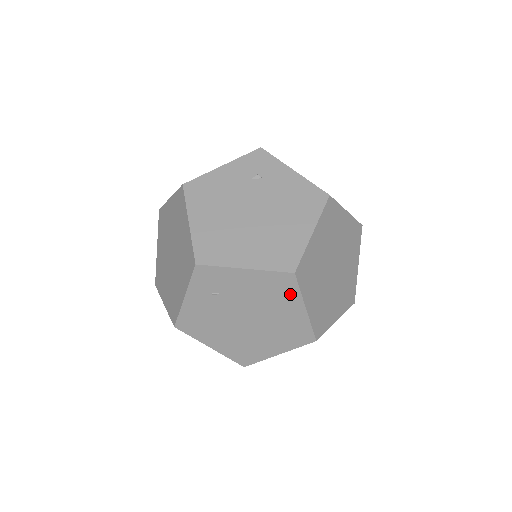
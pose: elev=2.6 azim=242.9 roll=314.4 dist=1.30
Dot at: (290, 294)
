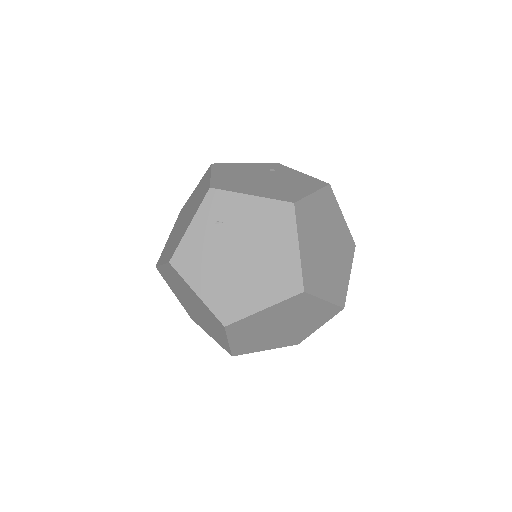
Dot at: (287, 227)
